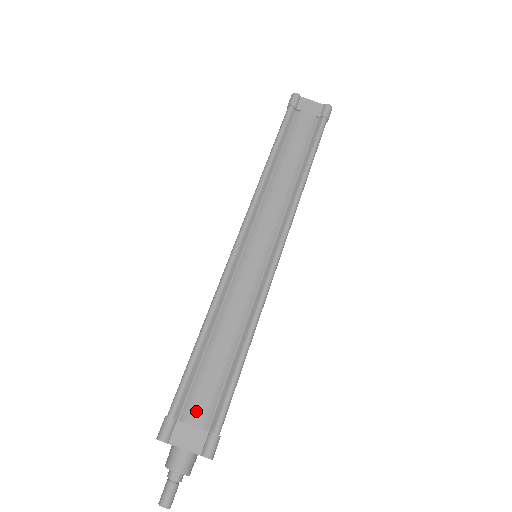
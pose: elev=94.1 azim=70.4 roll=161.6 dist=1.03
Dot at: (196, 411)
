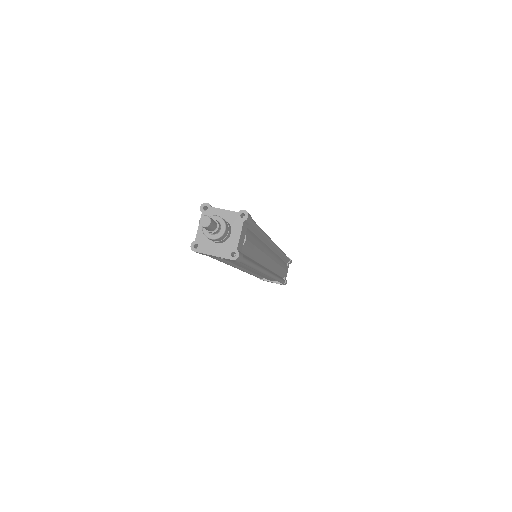
Dot at: occluded
